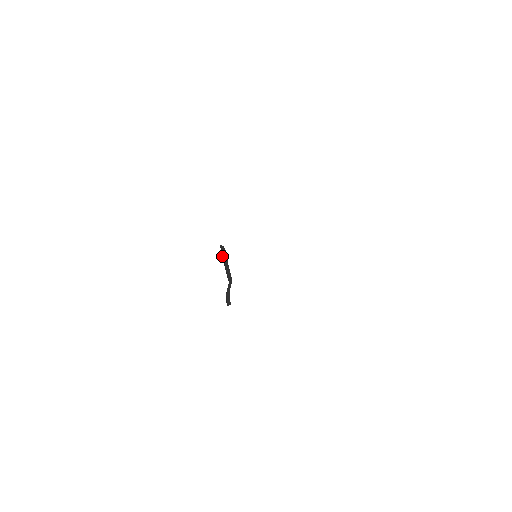
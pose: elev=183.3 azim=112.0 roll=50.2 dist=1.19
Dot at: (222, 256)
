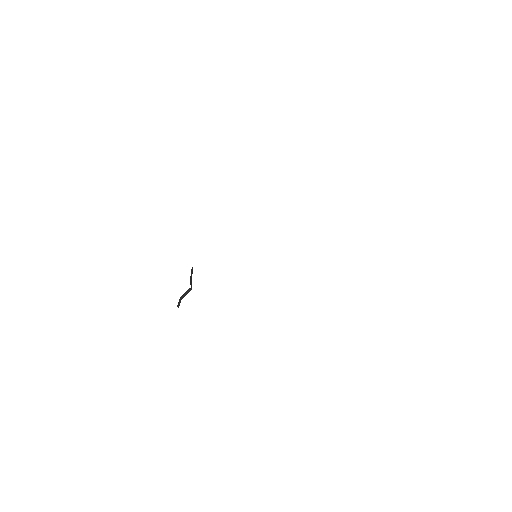
Dot at: occluded
